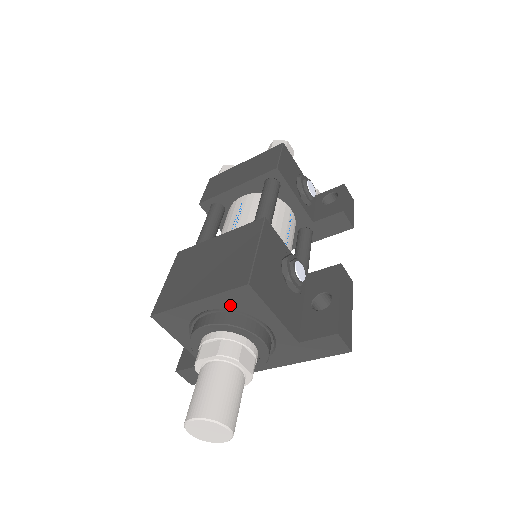
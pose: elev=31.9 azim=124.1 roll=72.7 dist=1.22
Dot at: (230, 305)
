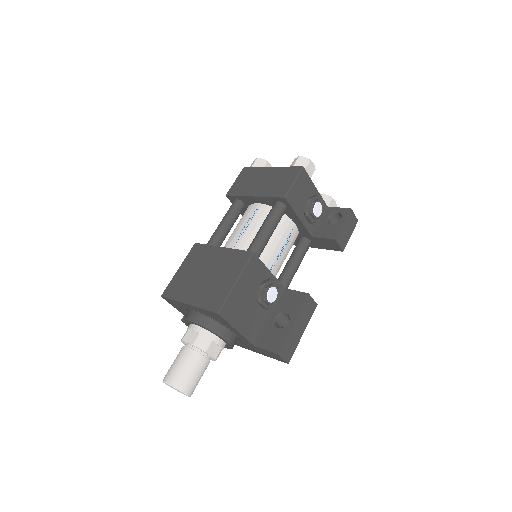
Dot at: (209, 315)
